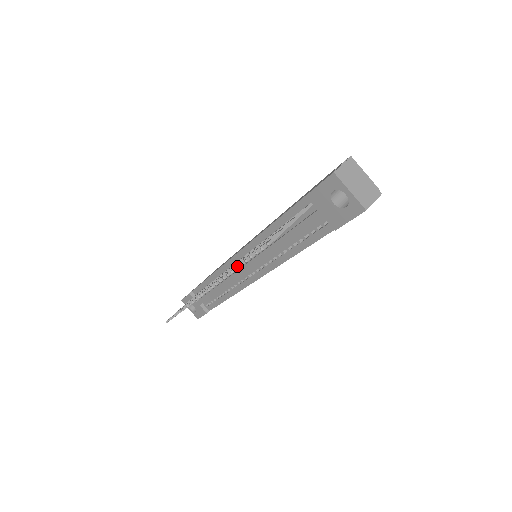
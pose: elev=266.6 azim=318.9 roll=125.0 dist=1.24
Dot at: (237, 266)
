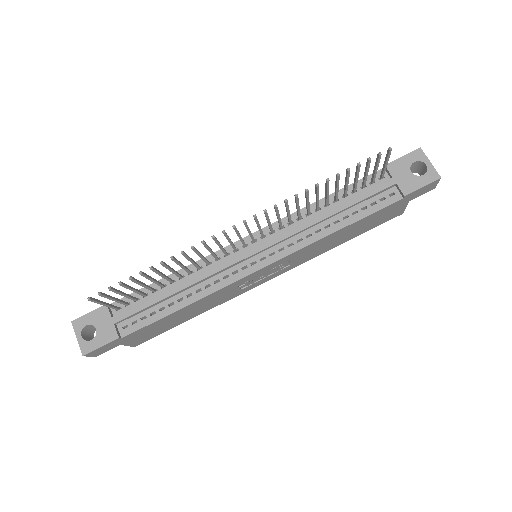
Dot at: (328, 179)
